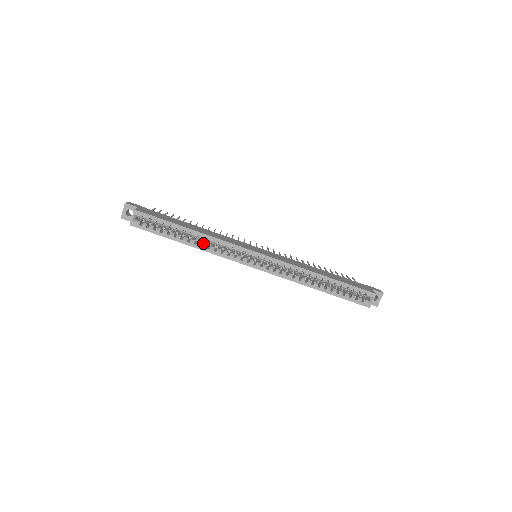
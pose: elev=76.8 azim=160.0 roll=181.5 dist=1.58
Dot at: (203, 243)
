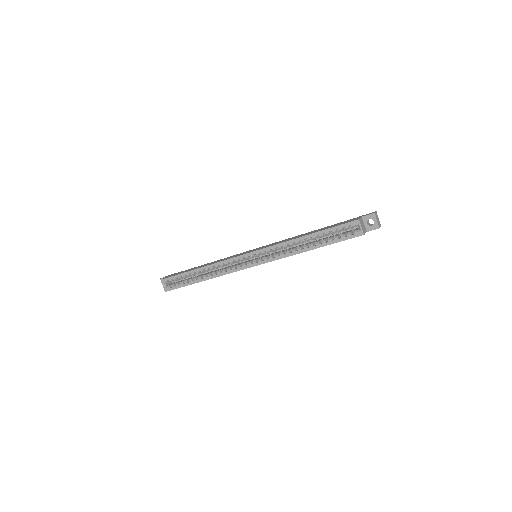
Dot at: occluded
